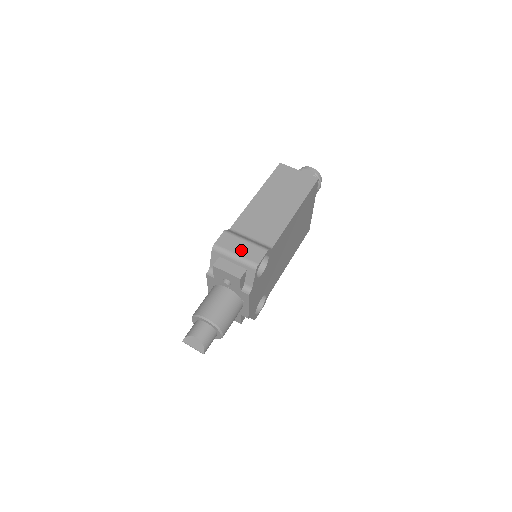
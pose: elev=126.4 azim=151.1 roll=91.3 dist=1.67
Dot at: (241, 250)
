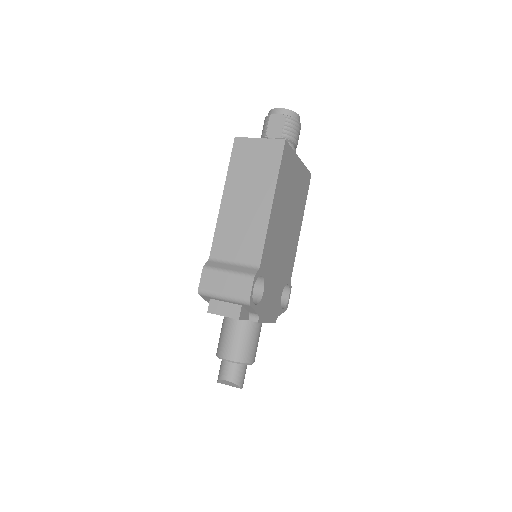
Dot at: (227, 288)
